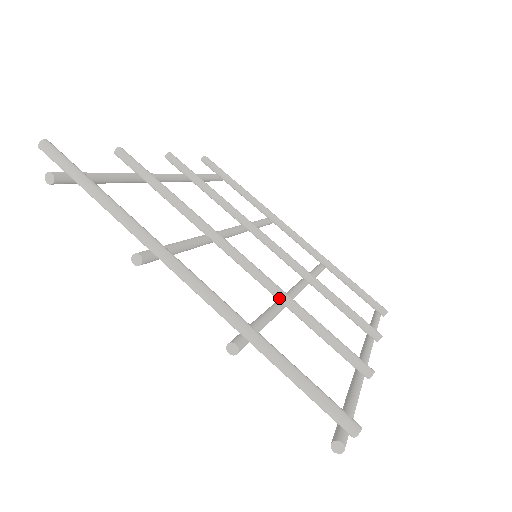
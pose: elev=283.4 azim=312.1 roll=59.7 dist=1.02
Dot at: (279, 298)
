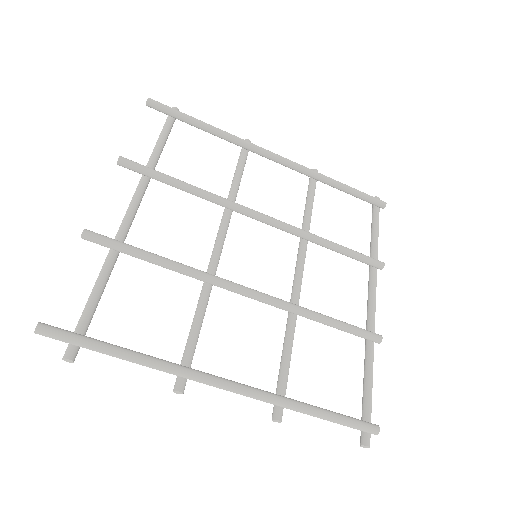
Dot at: (292, 313)
